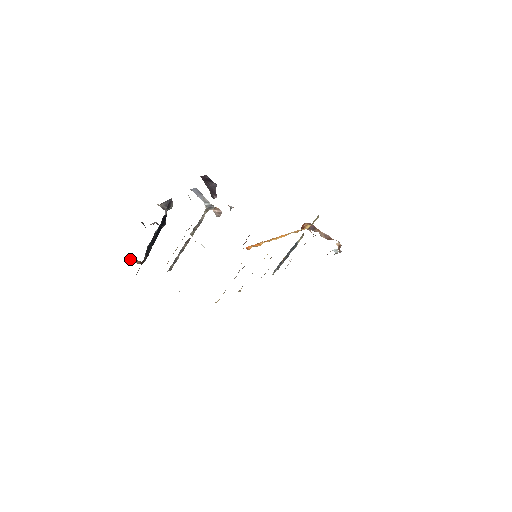
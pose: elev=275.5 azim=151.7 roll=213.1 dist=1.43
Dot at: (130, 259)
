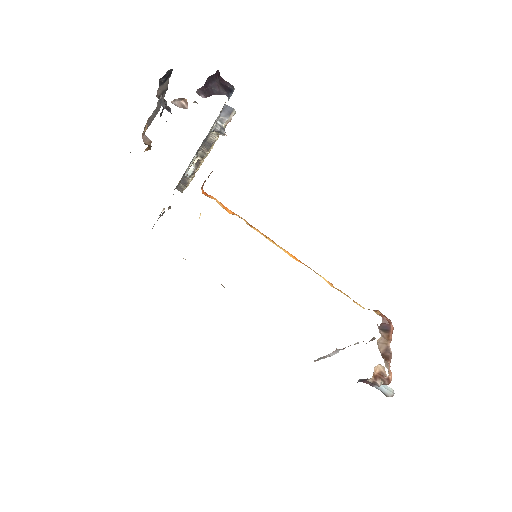
Dot at: (146, 136)
